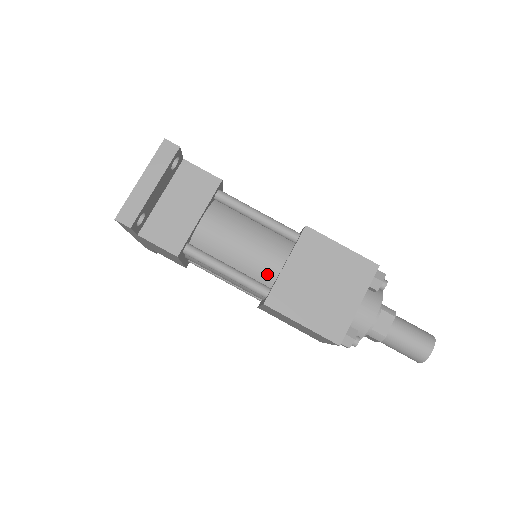
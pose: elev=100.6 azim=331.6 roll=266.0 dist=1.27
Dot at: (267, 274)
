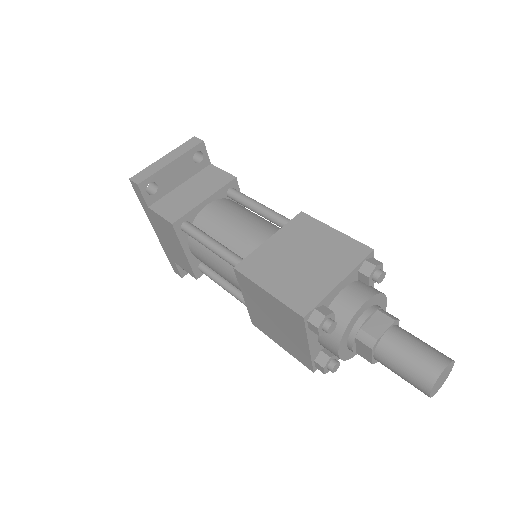
Dot at: (251, 251)
